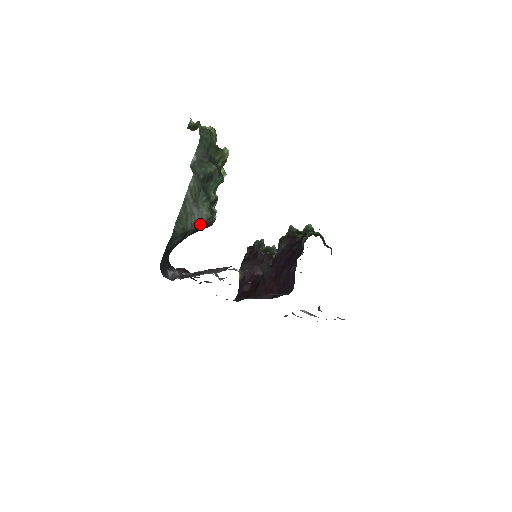
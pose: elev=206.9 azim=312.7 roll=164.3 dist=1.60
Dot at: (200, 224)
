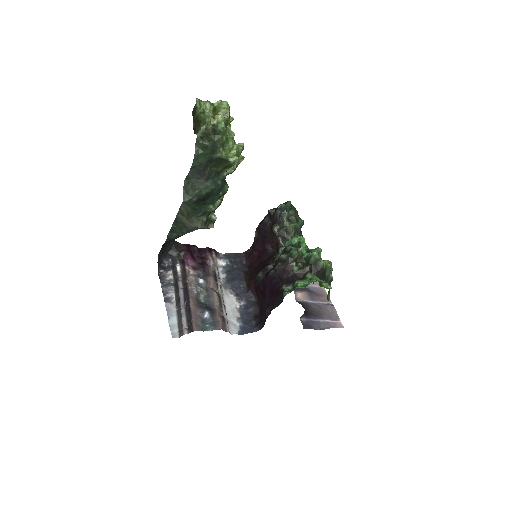
Dot at: (197, 229)
